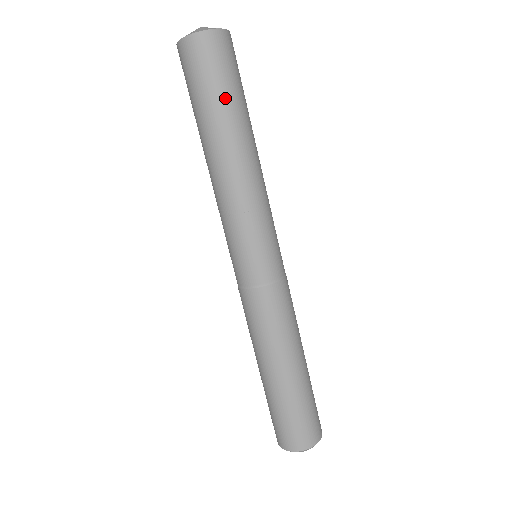
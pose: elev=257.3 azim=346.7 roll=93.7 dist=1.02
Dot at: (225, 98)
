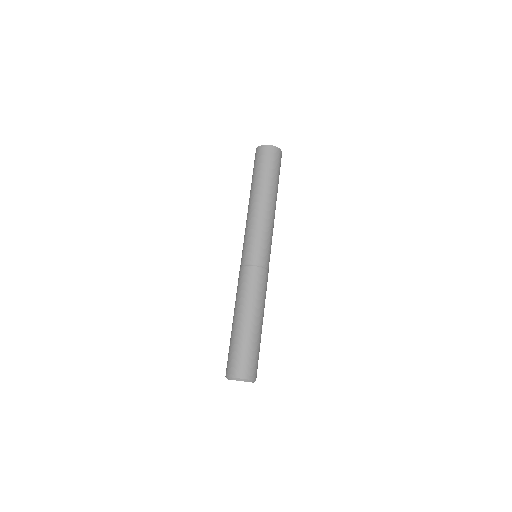
Dot at: (268, 173)
